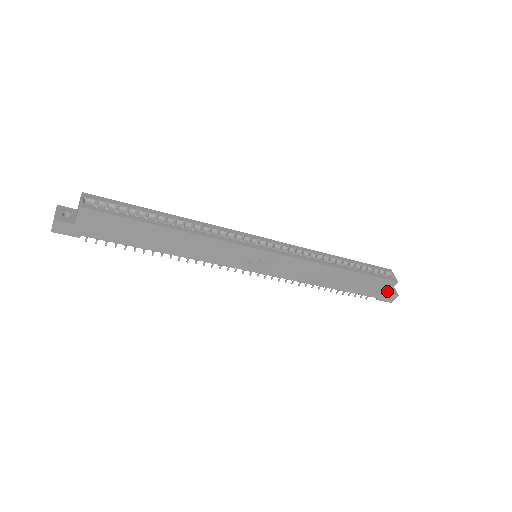
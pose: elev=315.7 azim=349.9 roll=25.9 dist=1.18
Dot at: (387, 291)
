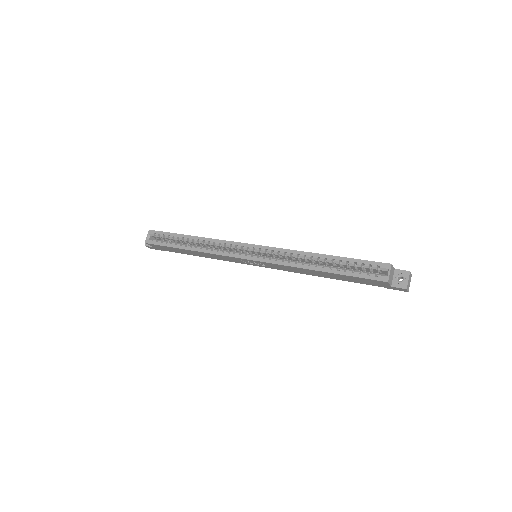
Dot at: (387, 285)
